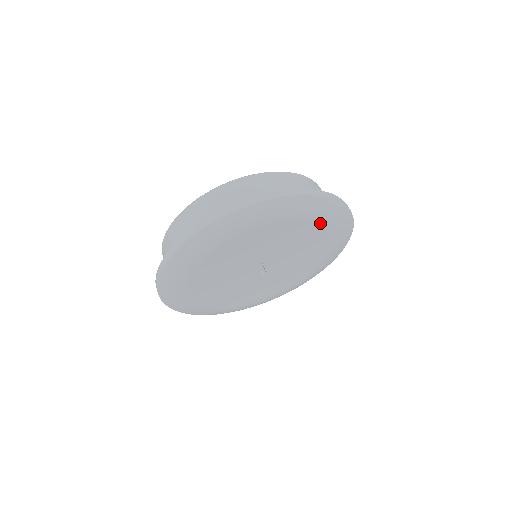
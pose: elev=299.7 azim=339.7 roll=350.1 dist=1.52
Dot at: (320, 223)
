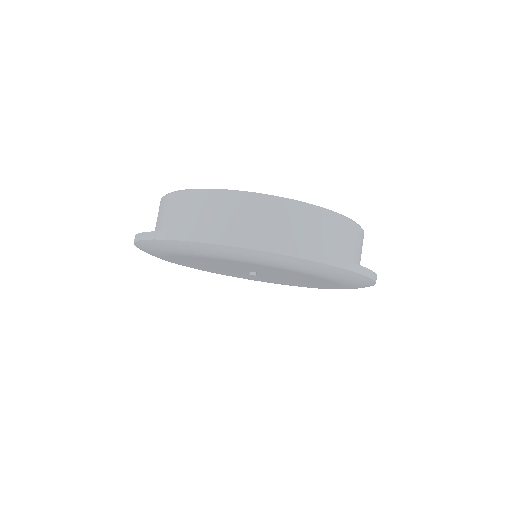
Dot at: (338, 282)
